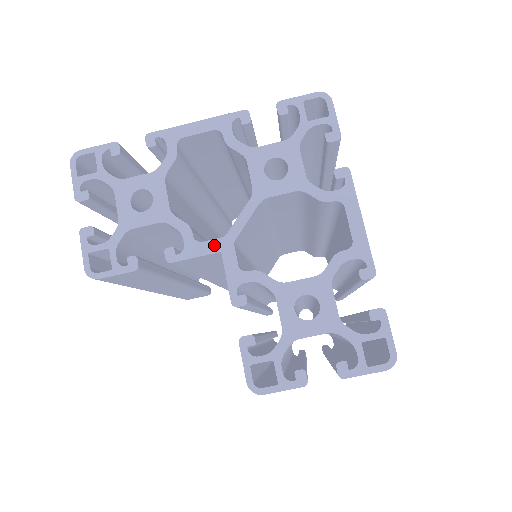
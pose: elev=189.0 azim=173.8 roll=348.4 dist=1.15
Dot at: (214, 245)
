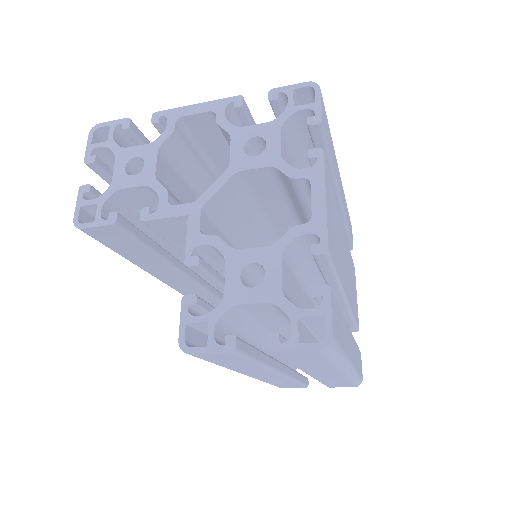
Dot at: (183, 209)
